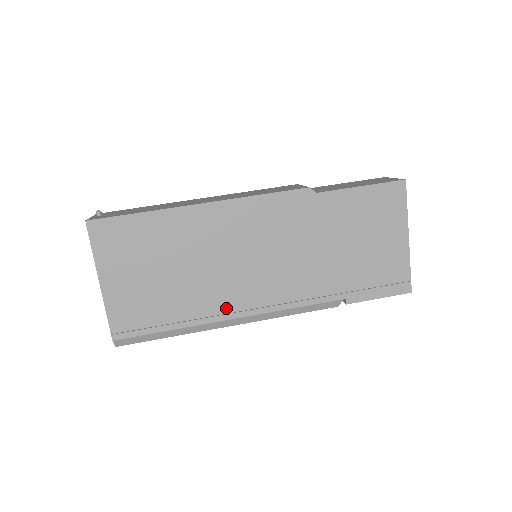
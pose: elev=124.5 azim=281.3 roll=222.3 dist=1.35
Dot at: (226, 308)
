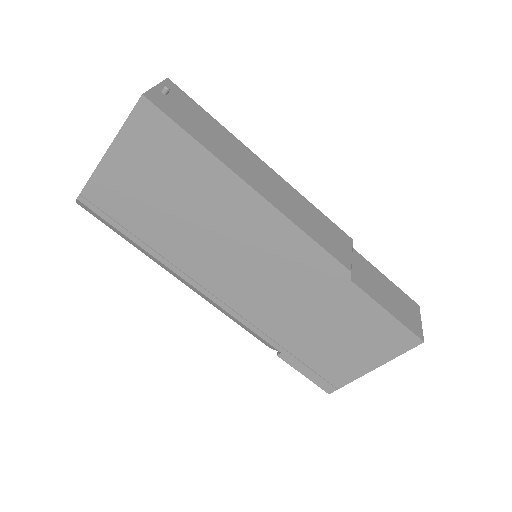
Dot at: (189, 270)
